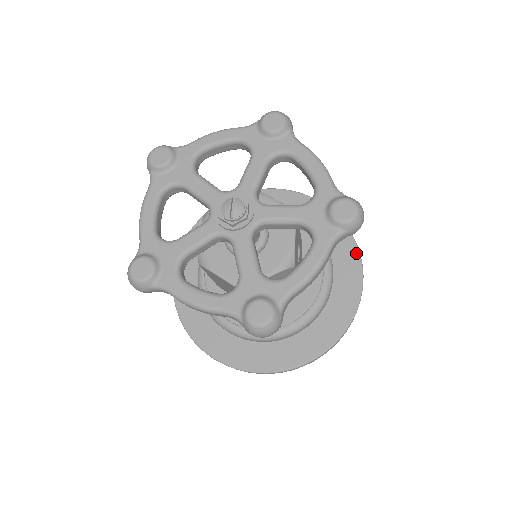
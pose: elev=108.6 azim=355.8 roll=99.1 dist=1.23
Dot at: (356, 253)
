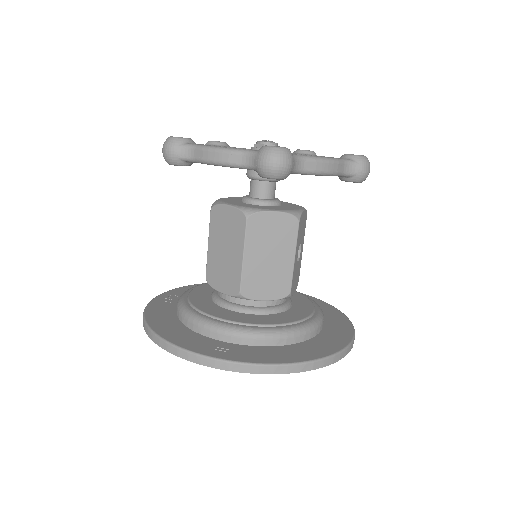
Dot at: (349, 322)
